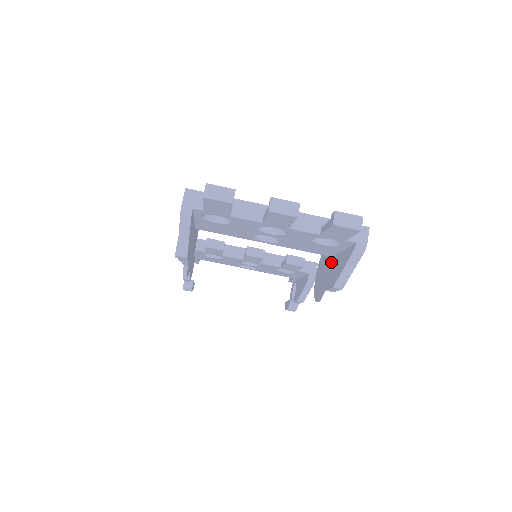
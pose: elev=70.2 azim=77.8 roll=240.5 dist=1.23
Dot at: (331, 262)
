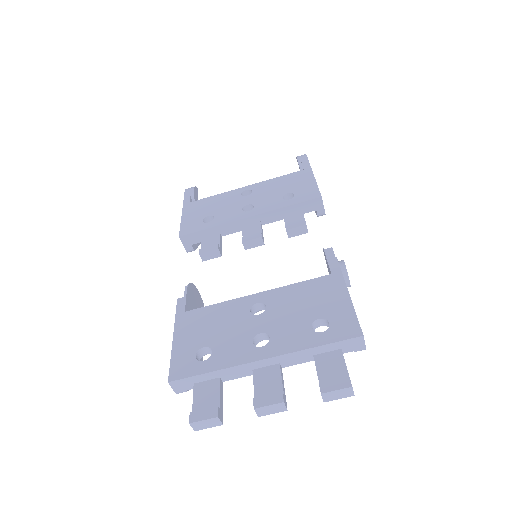
Dot at: occluded
